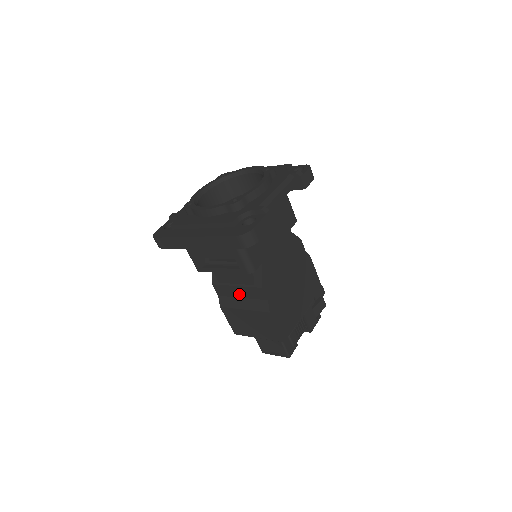
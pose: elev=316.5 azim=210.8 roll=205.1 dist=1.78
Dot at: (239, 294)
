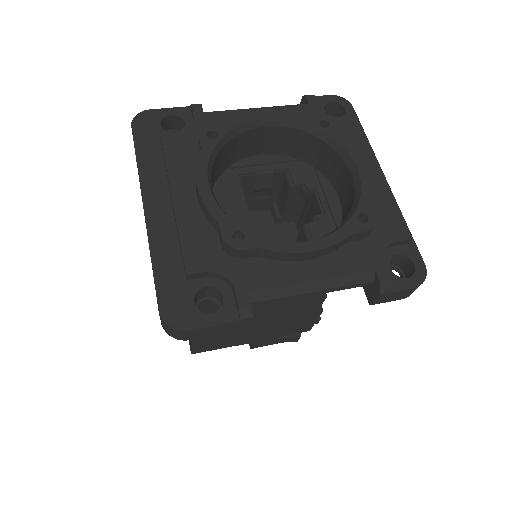
Dot at: occluded
